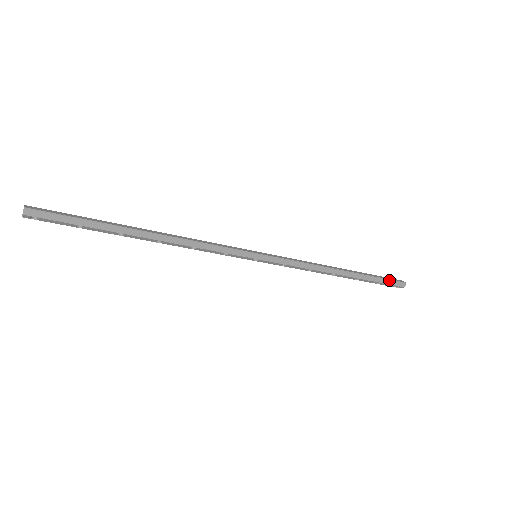
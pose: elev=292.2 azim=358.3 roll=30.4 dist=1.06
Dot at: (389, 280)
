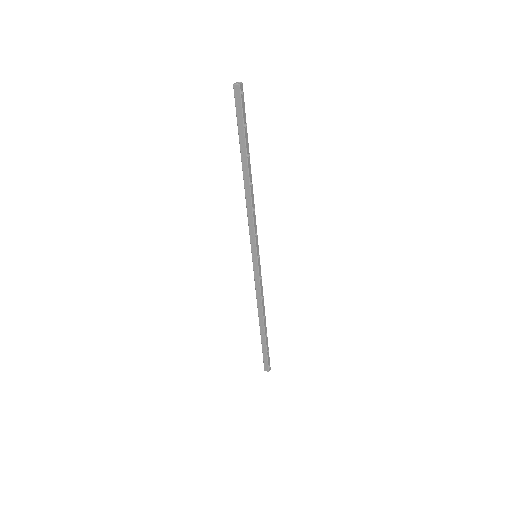
Dot at: occluded
